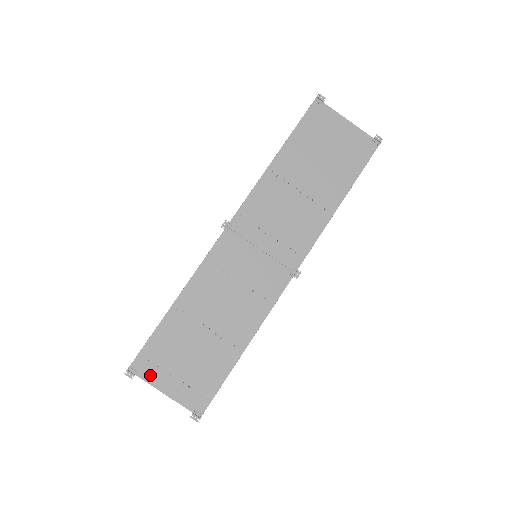
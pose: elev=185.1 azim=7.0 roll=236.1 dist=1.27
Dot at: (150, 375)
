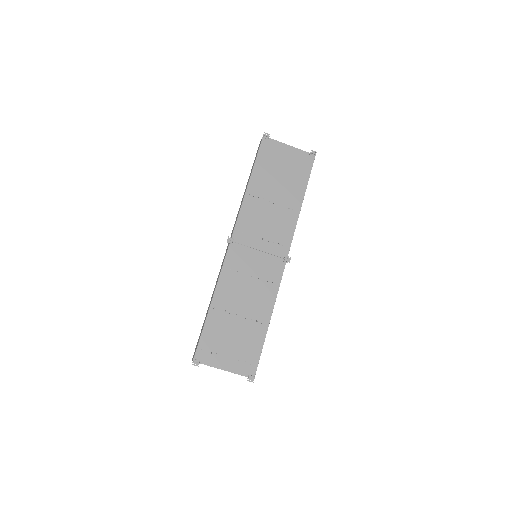
Dot at: (210, 360)
